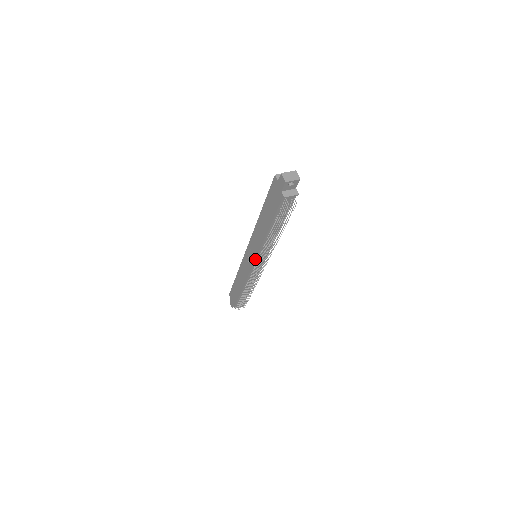
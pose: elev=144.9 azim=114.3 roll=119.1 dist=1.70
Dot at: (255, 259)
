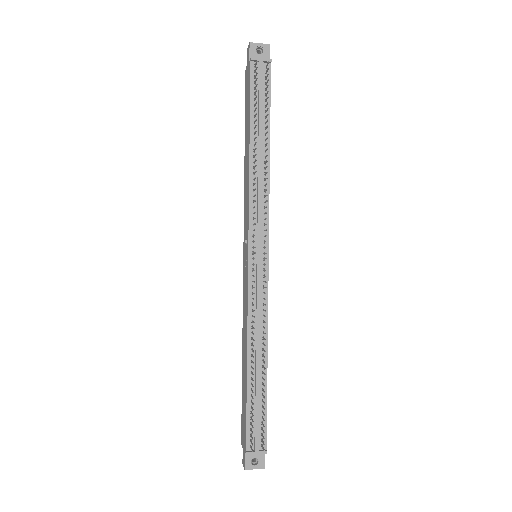
Dot at: (248, 237)
